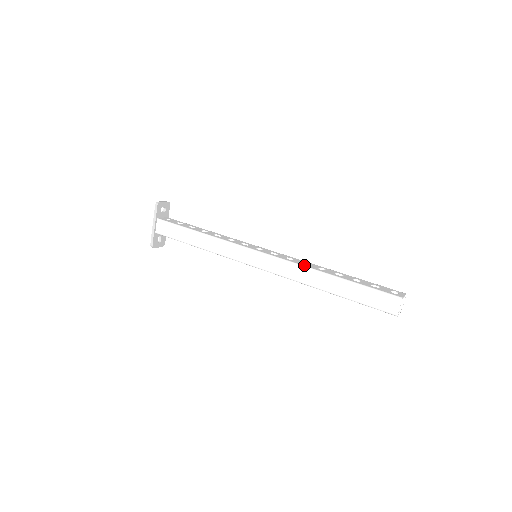
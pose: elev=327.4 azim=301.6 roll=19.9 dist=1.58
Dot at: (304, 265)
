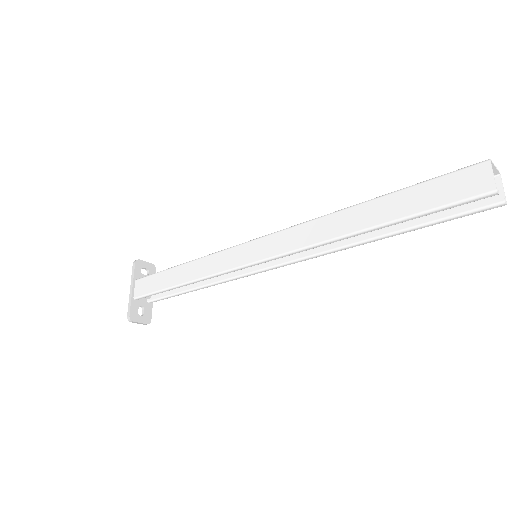
Dot at: (319, 217)
